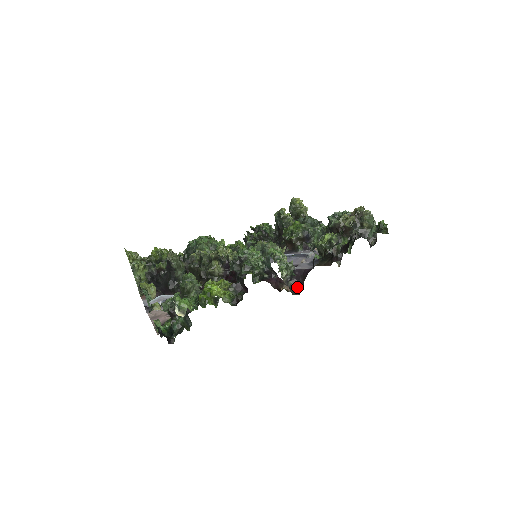
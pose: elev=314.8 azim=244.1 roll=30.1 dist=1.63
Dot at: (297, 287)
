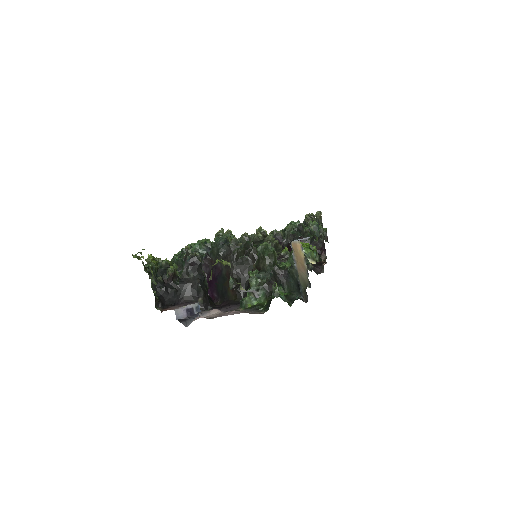
Dot at: (317, 267)
